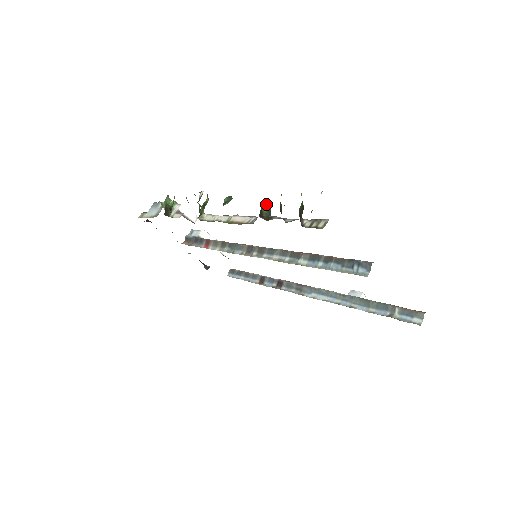
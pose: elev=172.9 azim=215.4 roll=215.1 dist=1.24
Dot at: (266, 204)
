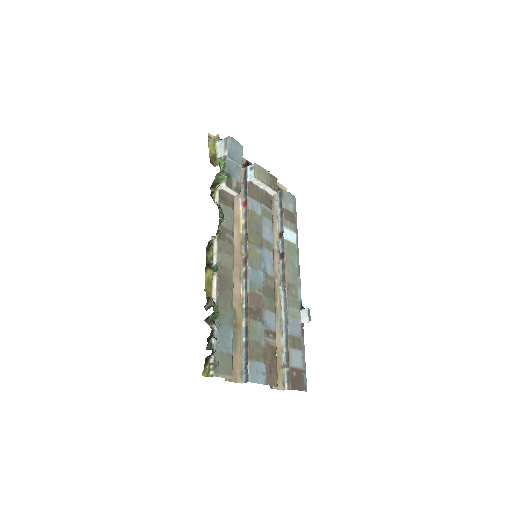
Dot at: (217, 312)
